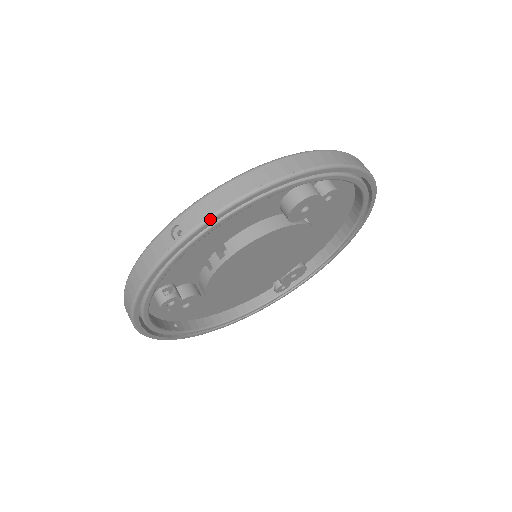
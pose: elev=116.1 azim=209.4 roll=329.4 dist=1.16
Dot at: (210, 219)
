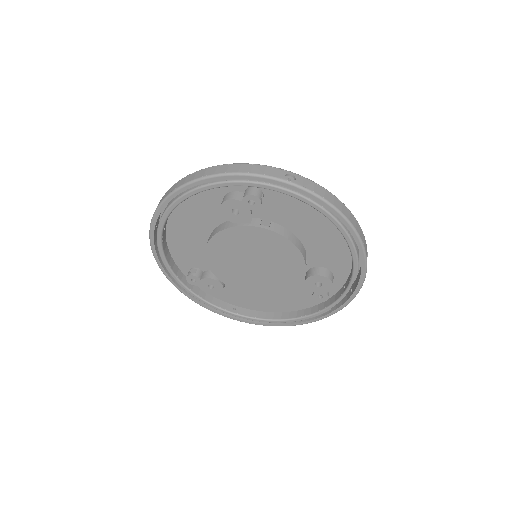
Dot at: (154, 215)
